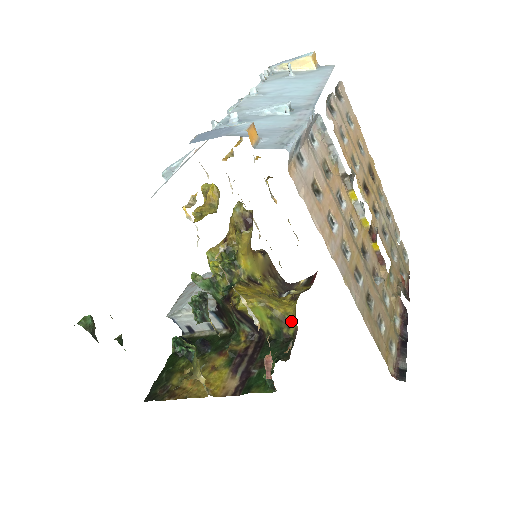
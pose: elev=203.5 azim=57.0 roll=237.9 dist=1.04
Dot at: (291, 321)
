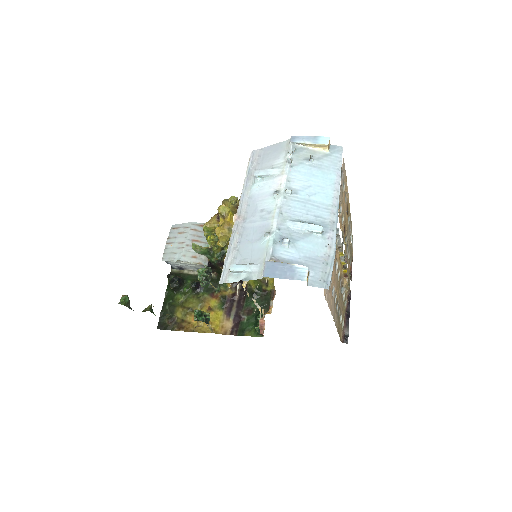
Dot at: (269, 283)
